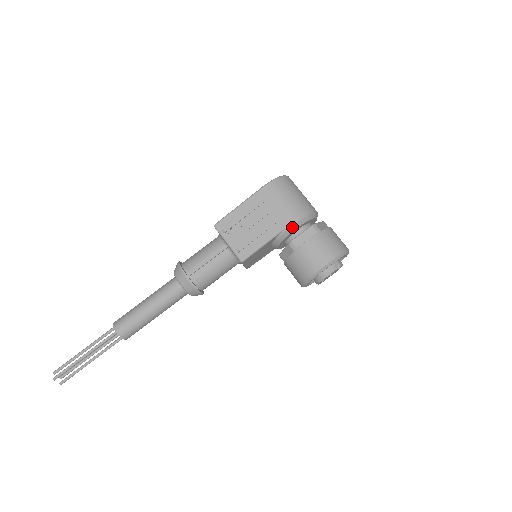
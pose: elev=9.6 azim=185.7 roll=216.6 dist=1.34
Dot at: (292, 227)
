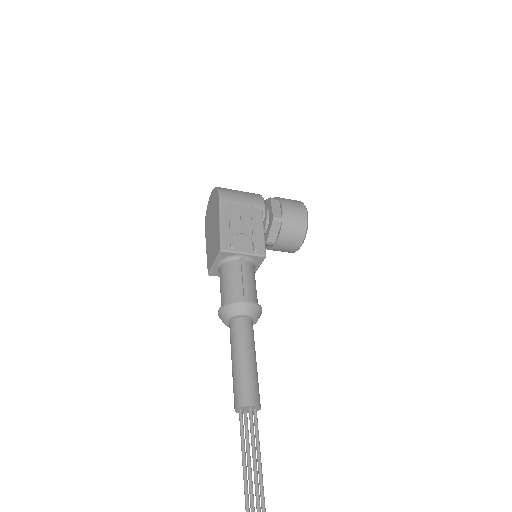
Dot at: (265, 208)
